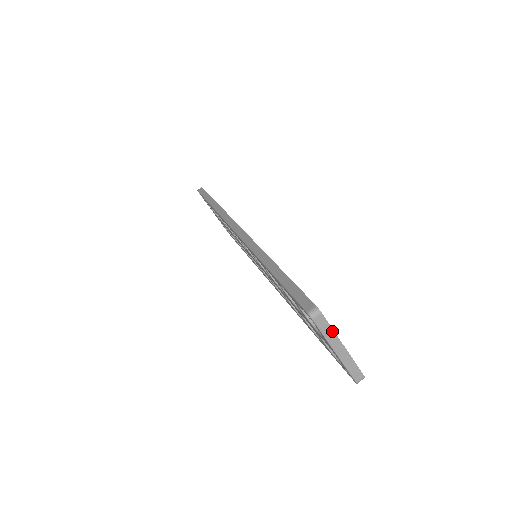
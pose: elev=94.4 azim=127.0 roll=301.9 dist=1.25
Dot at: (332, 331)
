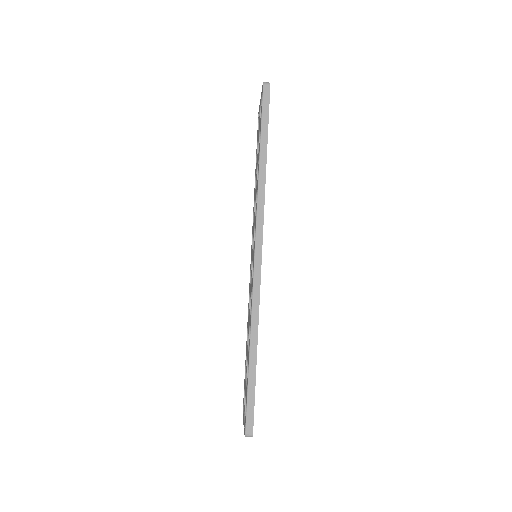
Dot at: occluded
